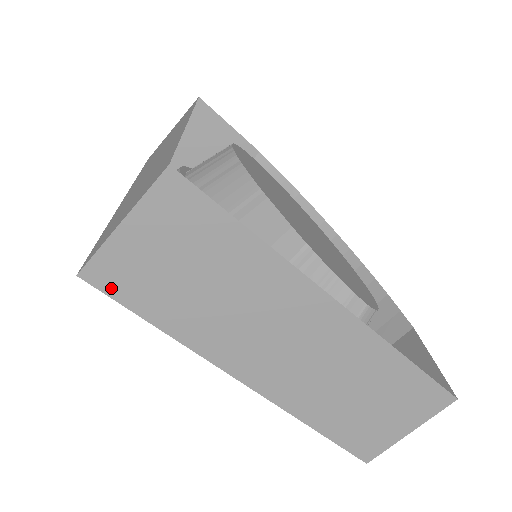
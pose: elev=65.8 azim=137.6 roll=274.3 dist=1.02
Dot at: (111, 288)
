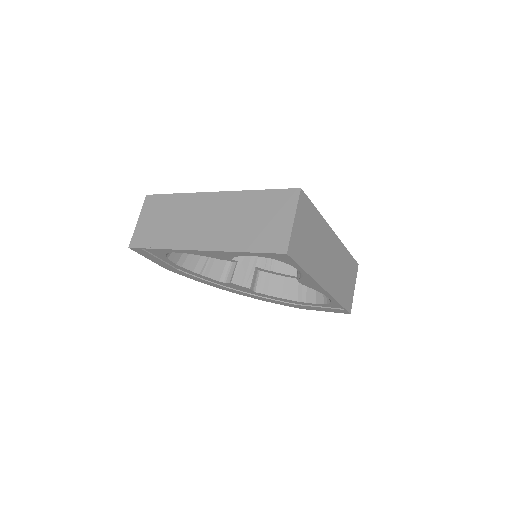
Dot at: (294, 256)
